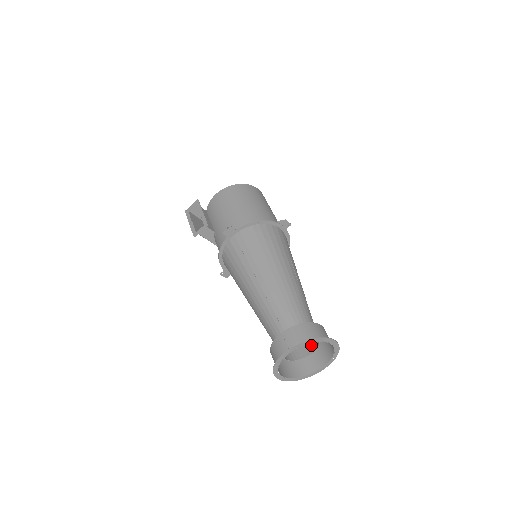
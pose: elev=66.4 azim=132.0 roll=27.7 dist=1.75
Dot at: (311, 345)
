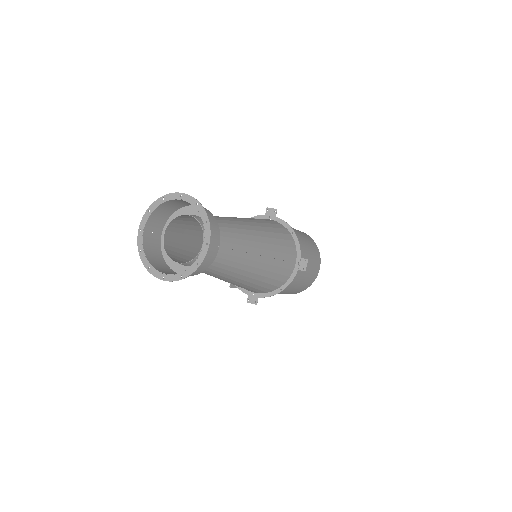
Dot at: occluded
